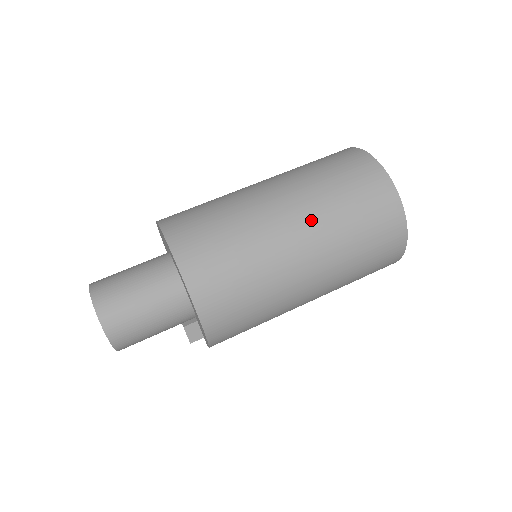
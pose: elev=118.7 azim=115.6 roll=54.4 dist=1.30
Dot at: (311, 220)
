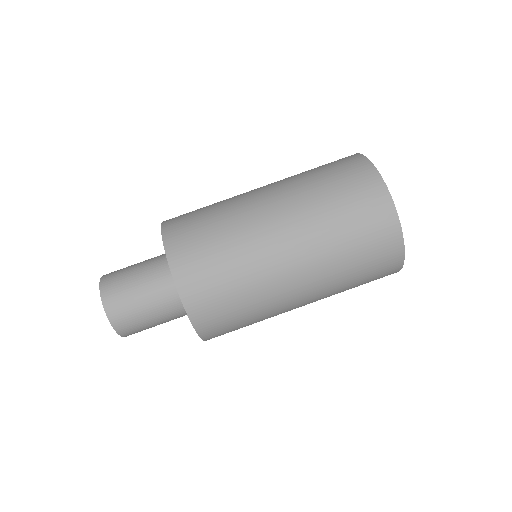
Dot at: (319, 295)
